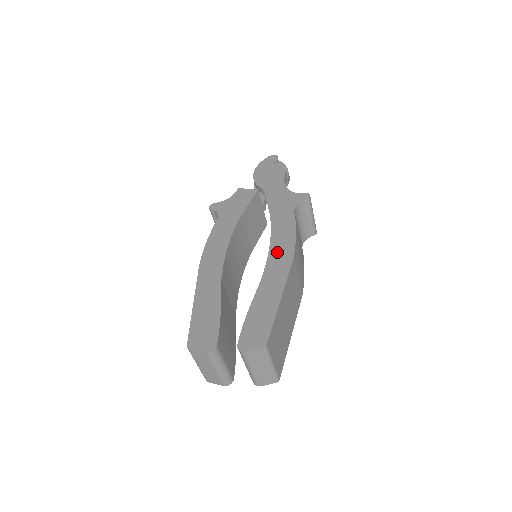
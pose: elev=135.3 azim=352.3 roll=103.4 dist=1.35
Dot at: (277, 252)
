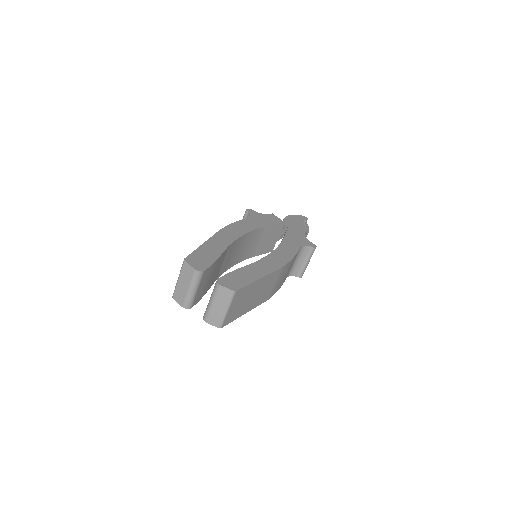
Dot at: (275, 257)
